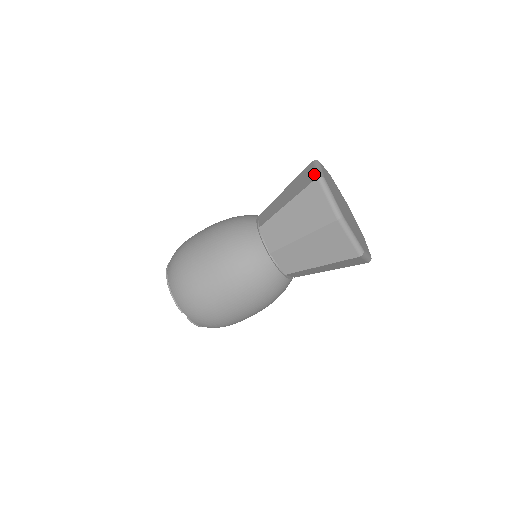
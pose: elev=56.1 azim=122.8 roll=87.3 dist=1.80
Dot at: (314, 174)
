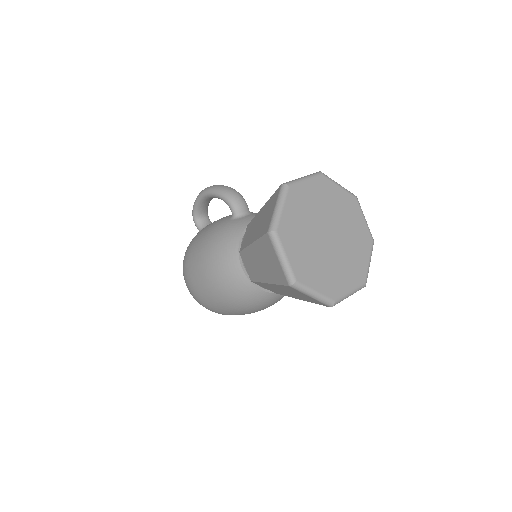
Dot at: (282, 273)
